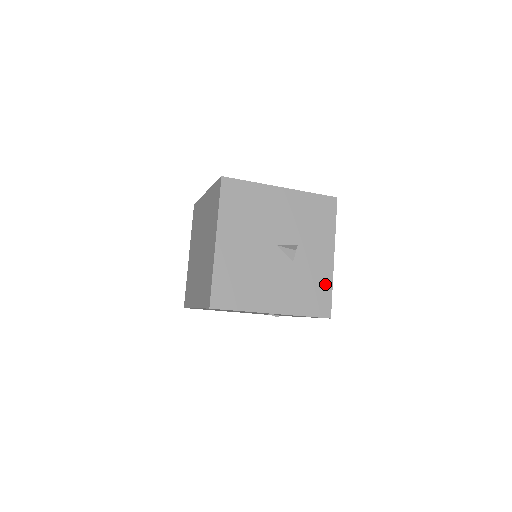
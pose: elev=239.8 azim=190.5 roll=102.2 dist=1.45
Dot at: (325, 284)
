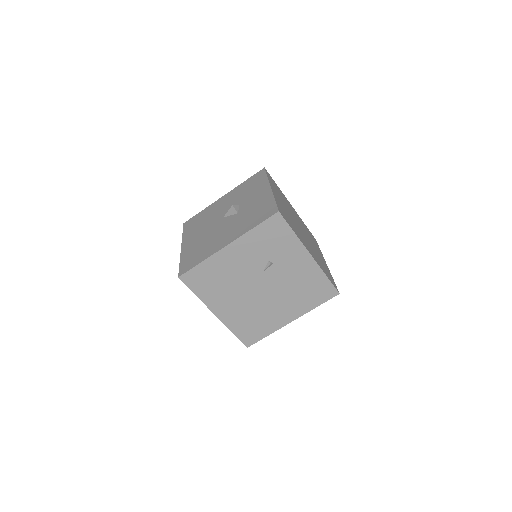
Dot at: (267, 202)
